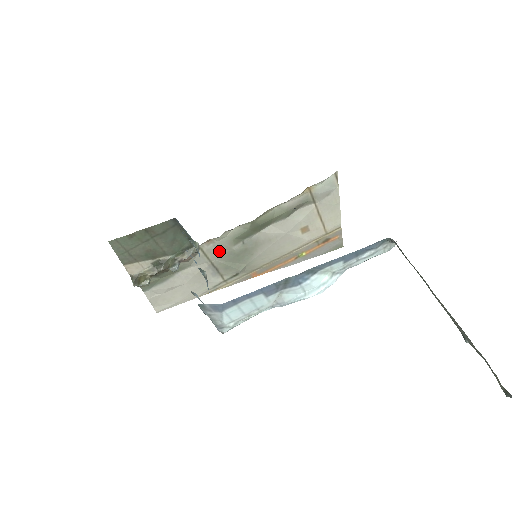
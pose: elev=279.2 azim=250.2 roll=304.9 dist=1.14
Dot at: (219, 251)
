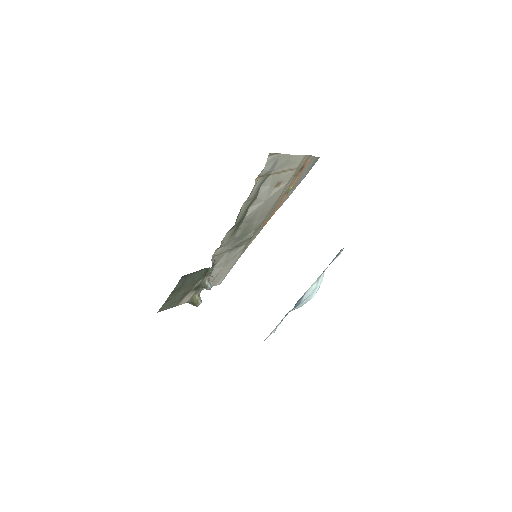
Dot at: (227, 245)
